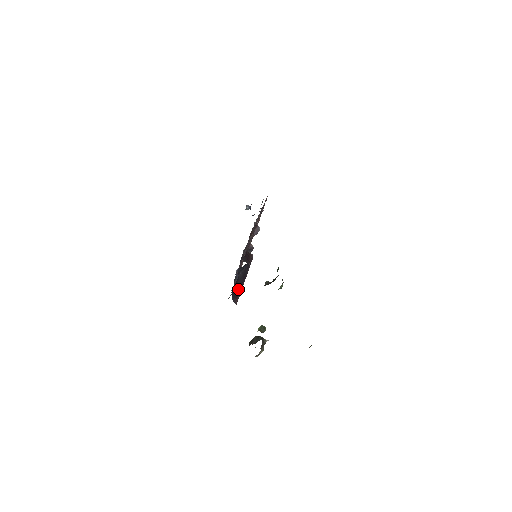
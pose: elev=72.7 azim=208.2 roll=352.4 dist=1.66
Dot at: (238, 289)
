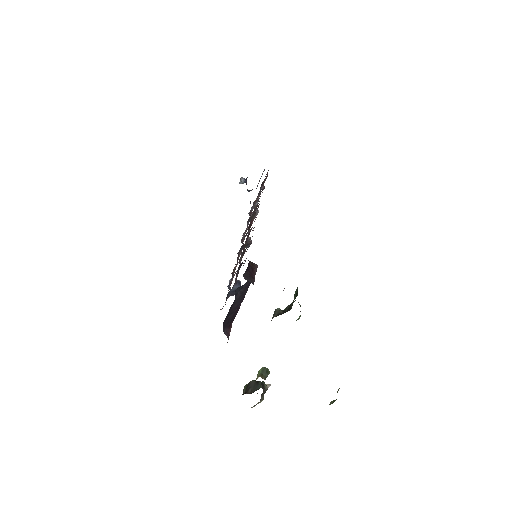
Dot at: (232, 314)
